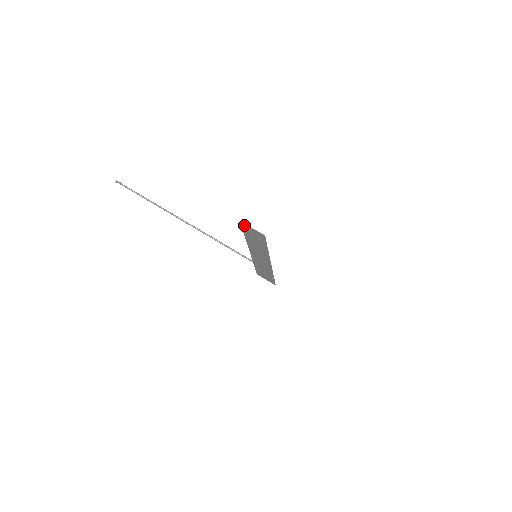
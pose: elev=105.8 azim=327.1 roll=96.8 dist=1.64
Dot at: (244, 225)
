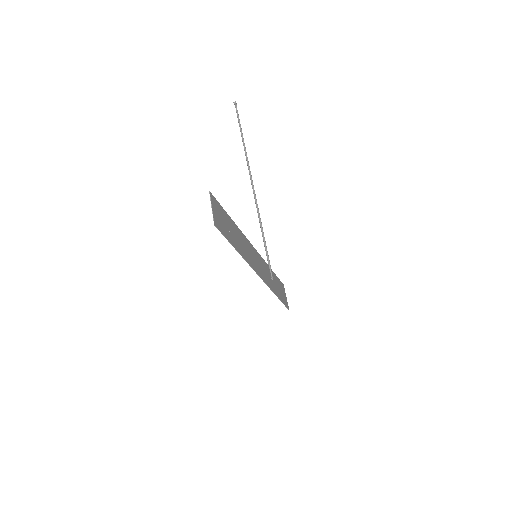
Dot at: (213, 199)
